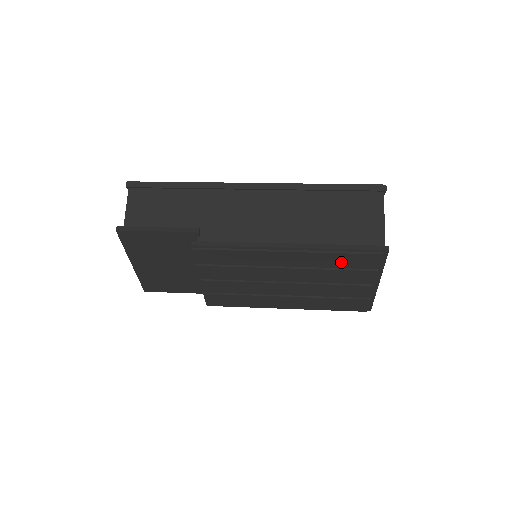
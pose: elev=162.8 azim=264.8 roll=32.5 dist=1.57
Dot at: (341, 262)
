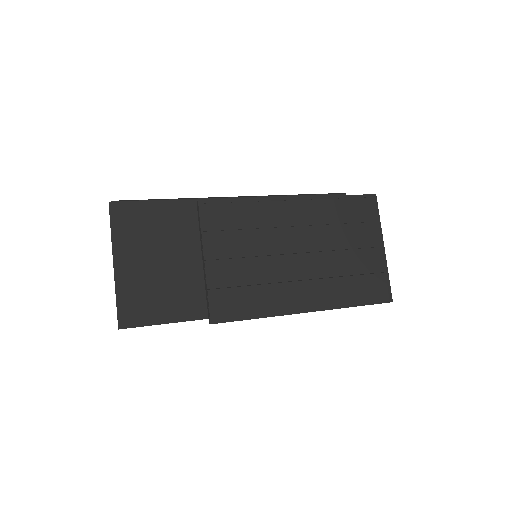
Dot at: (343, 213)
